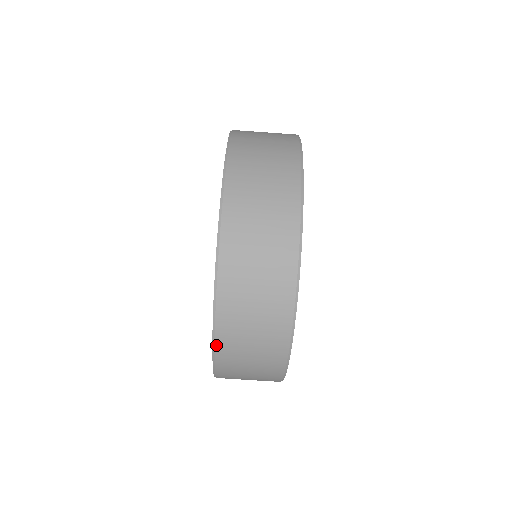
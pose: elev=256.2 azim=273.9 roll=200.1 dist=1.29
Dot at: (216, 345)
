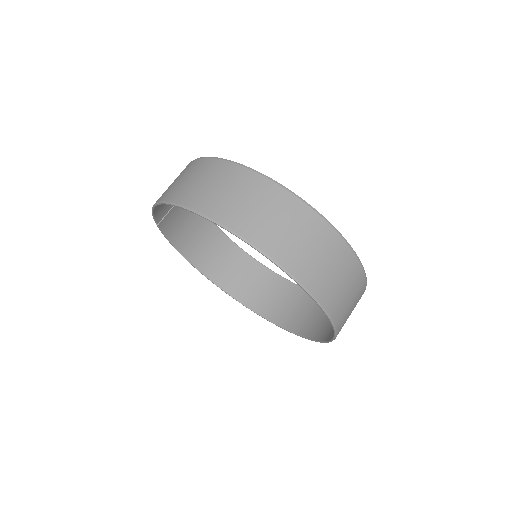
Dot at: (311, 292)
